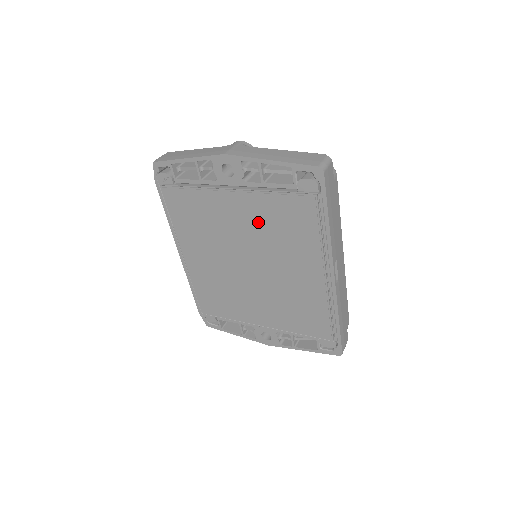
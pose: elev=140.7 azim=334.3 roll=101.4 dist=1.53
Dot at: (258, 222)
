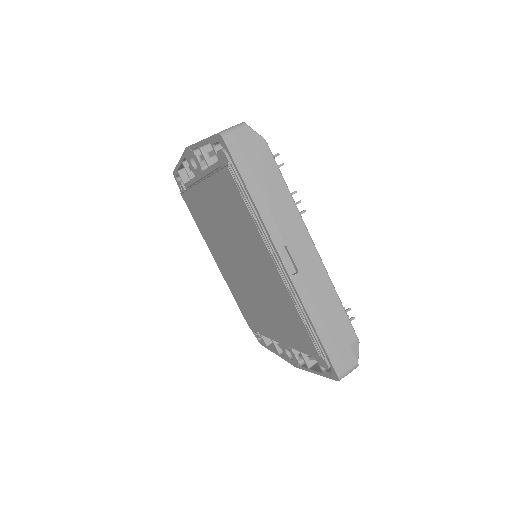
Dot at: (222, 211)
